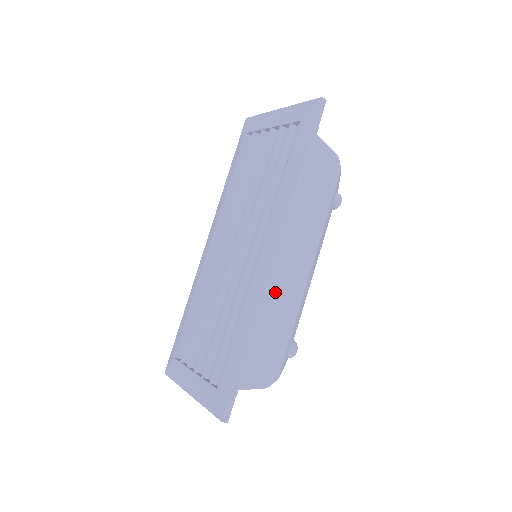
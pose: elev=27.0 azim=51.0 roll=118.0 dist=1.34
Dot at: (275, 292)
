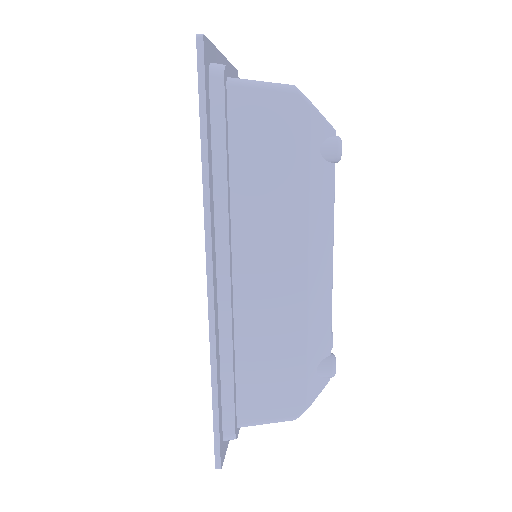
Dot at: (253, 310)
